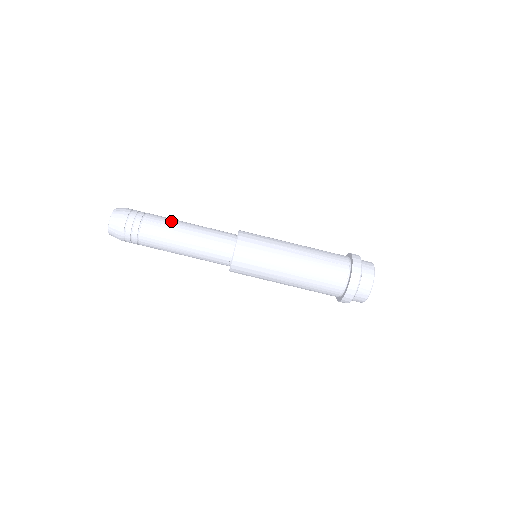
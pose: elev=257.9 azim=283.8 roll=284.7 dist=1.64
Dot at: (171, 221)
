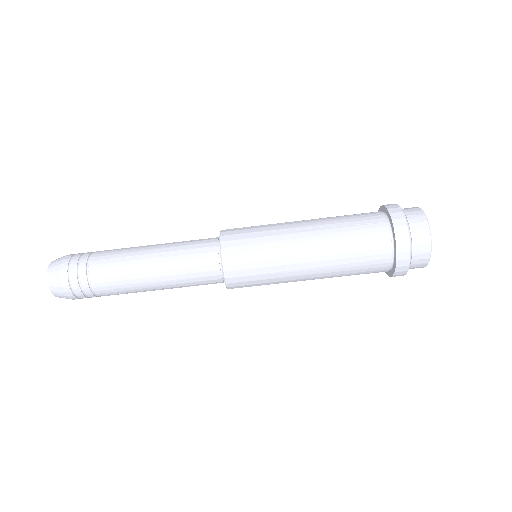
Dot at: (127, 250)
